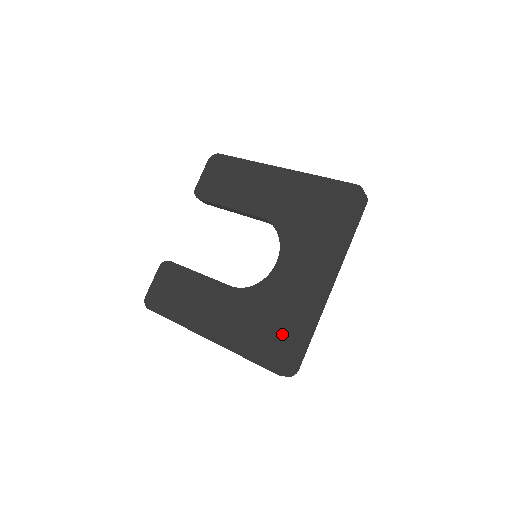
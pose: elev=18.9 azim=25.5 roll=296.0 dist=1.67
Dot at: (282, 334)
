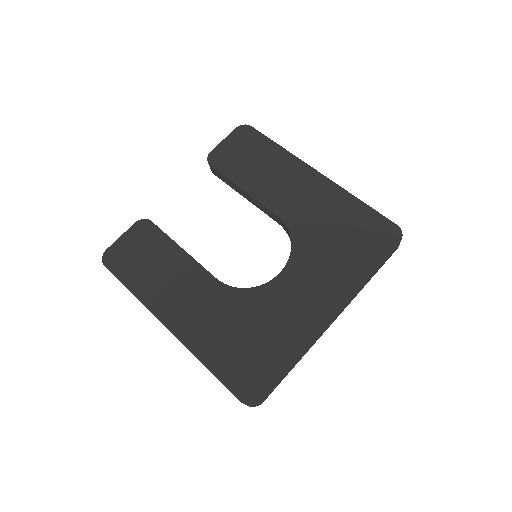
Dot at: (260, 356)
